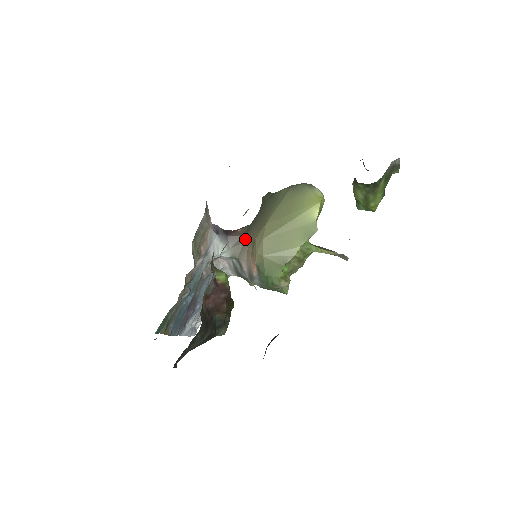
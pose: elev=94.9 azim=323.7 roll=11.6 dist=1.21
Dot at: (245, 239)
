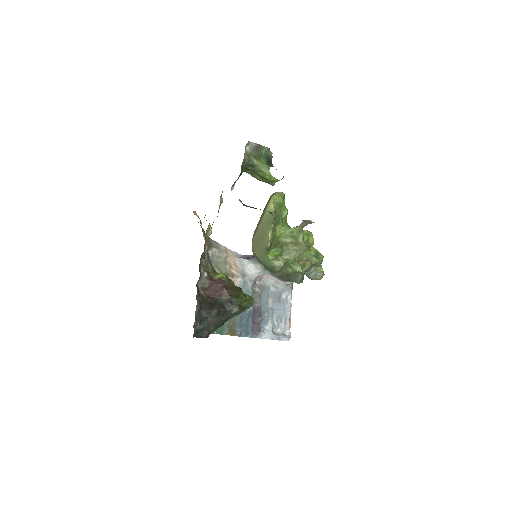
Dot at: occluded
